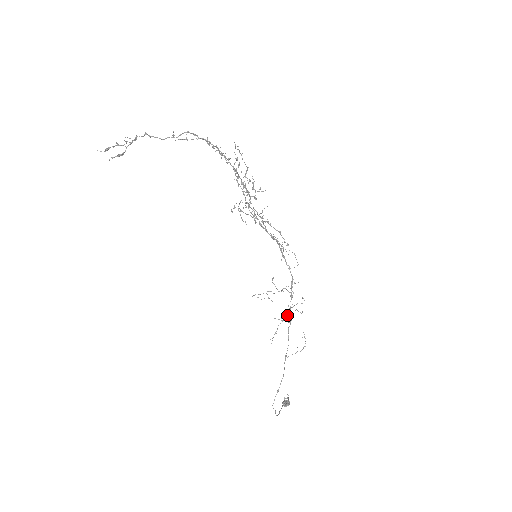
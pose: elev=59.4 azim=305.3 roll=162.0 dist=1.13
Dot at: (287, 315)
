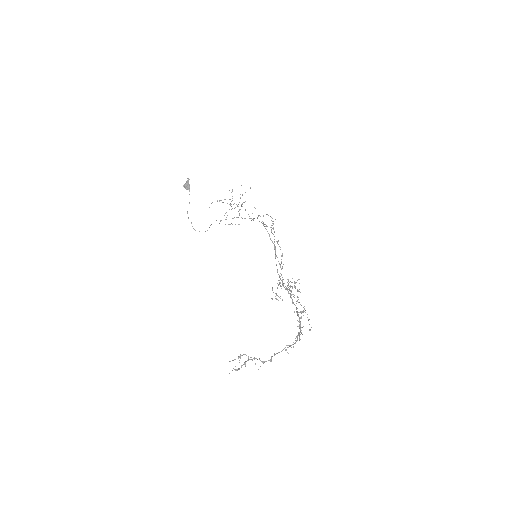
Dot at: occluded
